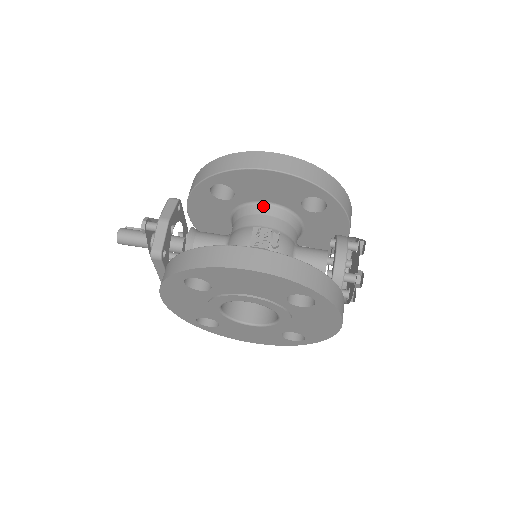
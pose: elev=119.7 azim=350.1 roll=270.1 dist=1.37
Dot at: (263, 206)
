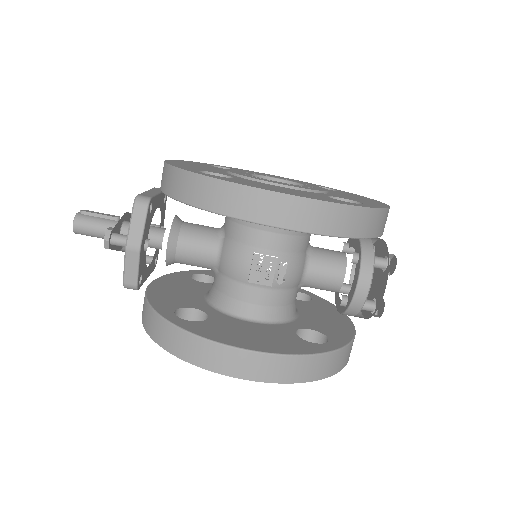
Dot at: occluded
